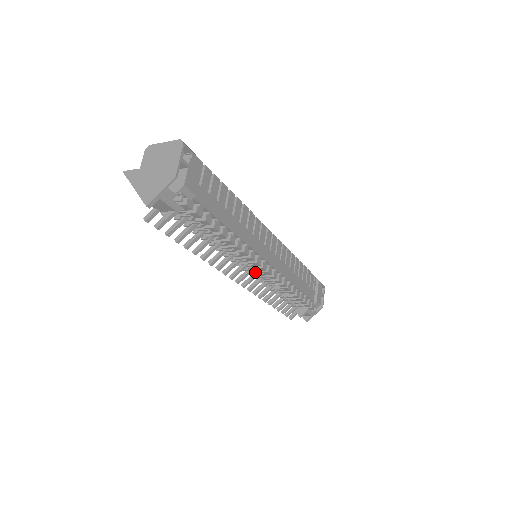
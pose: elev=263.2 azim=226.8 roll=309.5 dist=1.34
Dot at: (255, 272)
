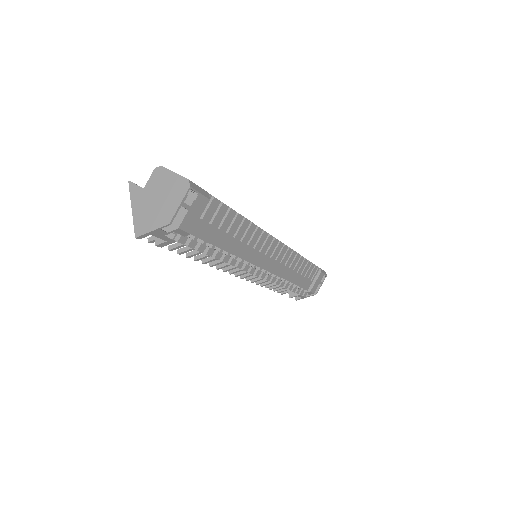
Dot at: occluded
